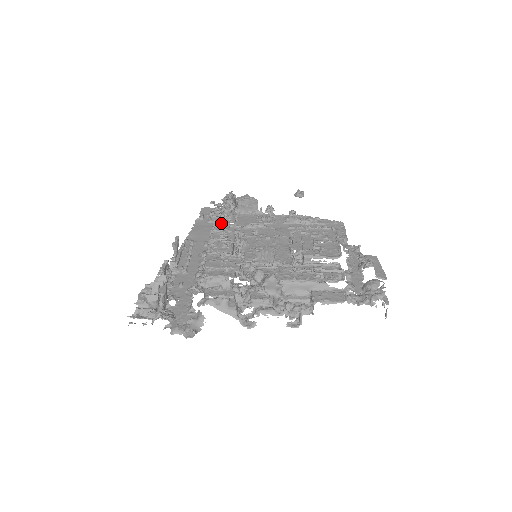
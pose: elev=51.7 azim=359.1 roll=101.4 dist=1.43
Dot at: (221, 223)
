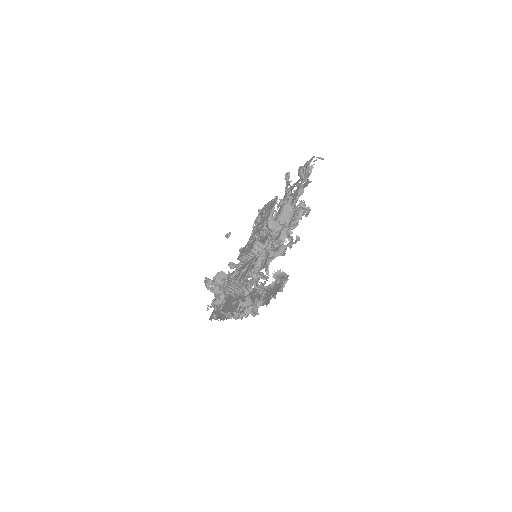
Dot at: (222, 281)
